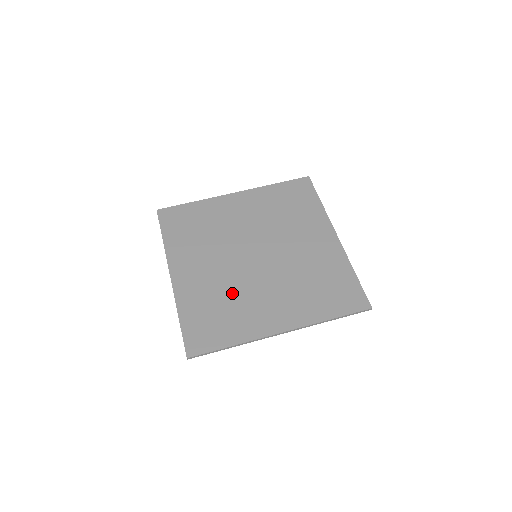
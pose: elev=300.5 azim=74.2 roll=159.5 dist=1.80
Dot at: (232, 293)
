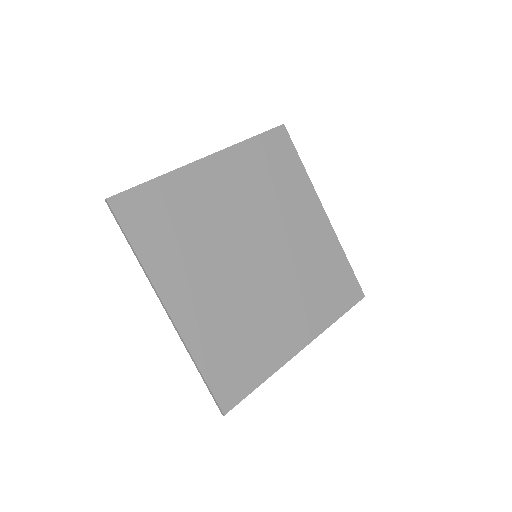
Dot at: (246, 316)
